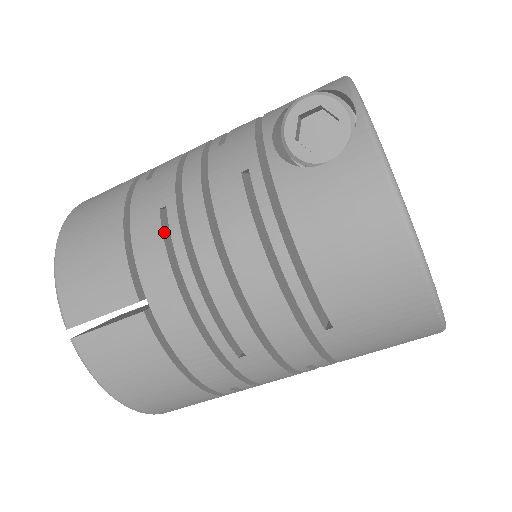
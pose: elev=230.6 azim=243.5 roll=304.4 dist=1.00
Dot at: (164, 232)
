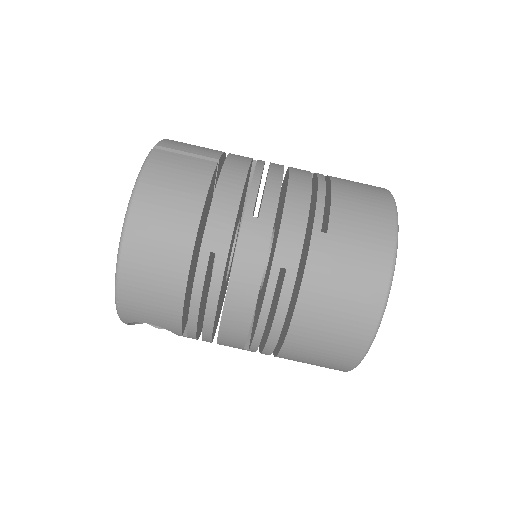
Dot at: occluded
